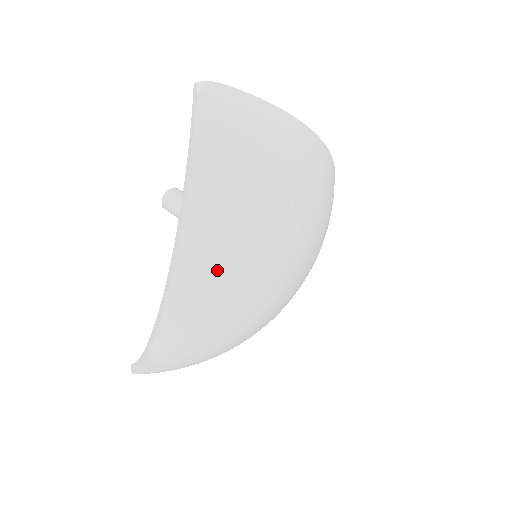
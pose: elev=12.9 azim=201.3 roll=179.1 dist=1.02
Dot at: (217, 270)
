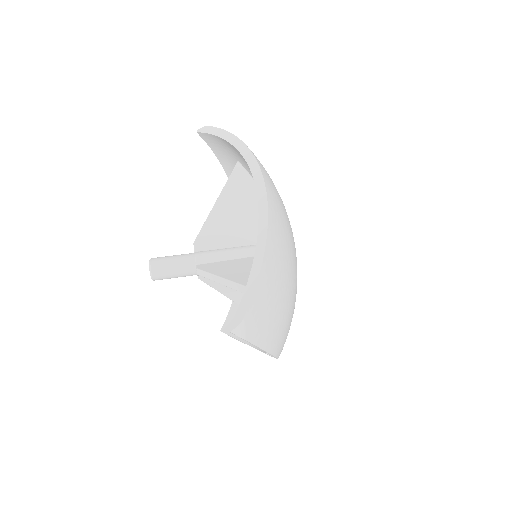
Dot at: occluded
